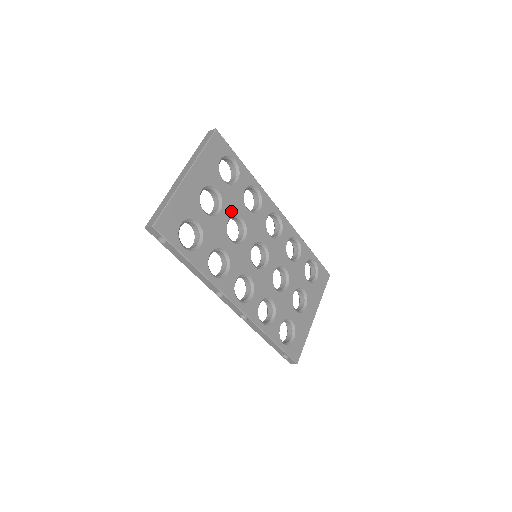
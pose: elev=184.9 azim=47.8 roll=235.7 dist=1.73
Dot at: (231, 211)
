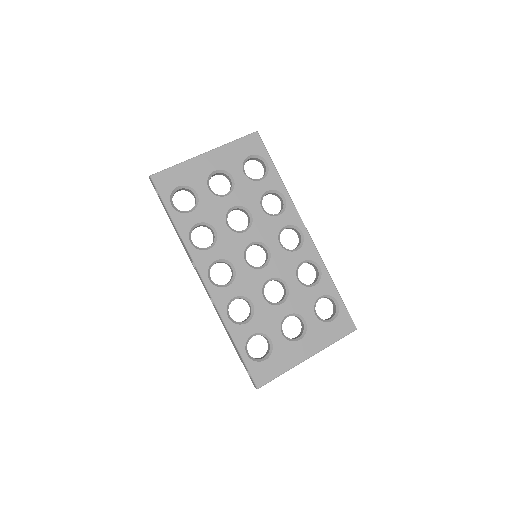
Dot at: (240, 201)
